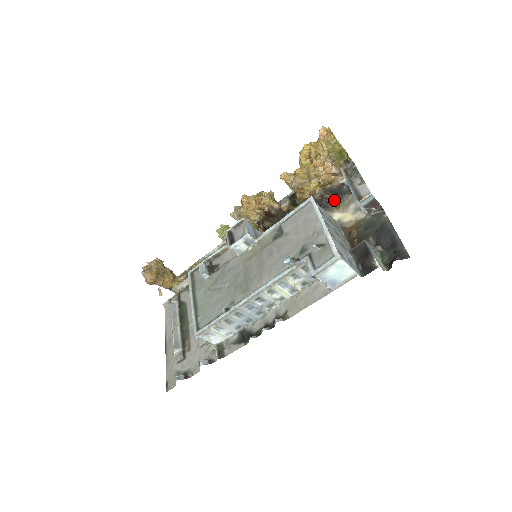
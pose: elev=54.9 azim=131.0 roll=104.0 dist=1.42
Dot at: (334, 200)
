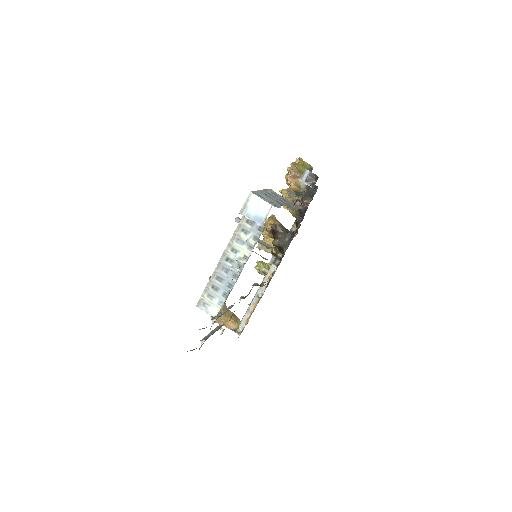
Dot at: (310, 201)
